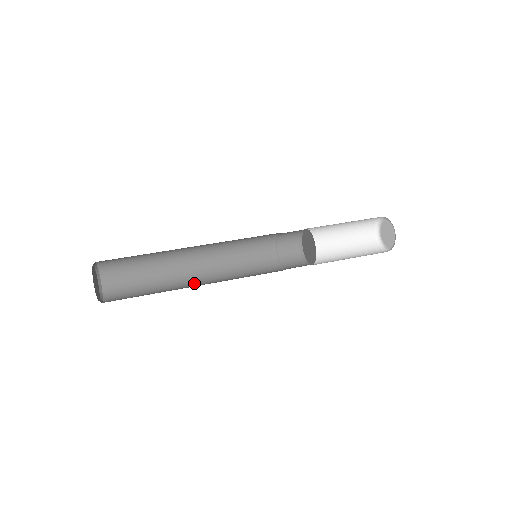
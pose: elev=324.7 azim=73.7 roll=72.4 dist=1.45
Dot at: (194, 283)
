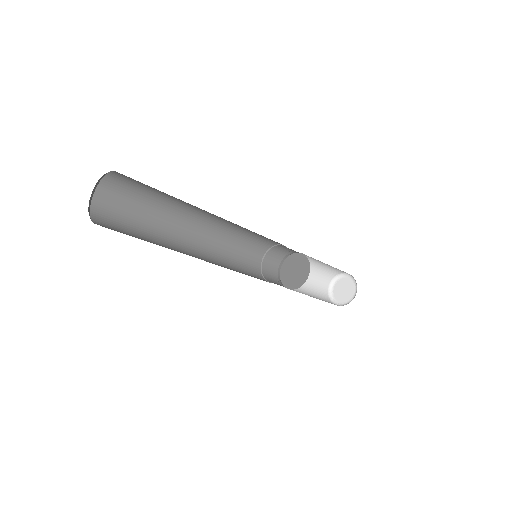
Dot at: occluded
